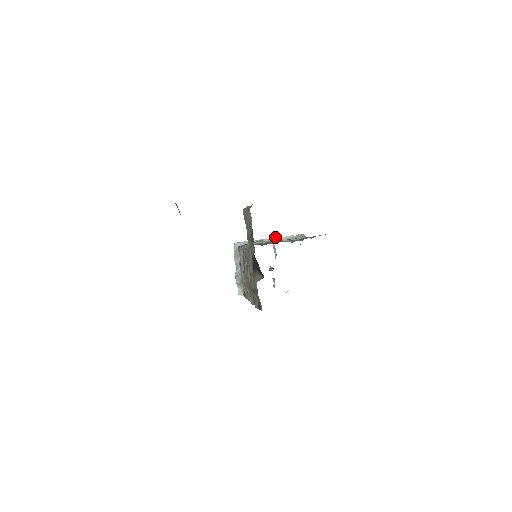
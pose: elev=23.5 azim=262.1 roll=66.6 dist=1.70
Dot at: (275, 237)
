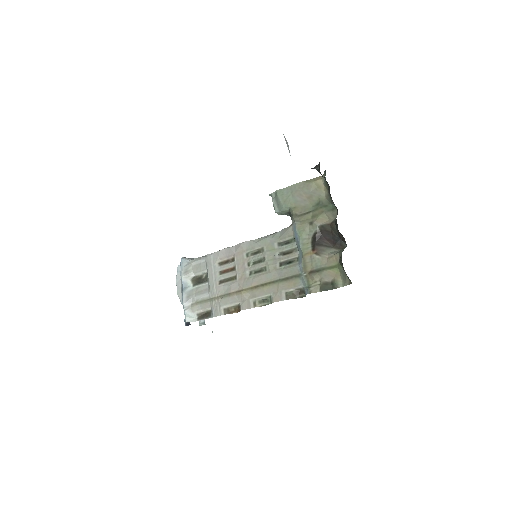
Dot at: occluded
